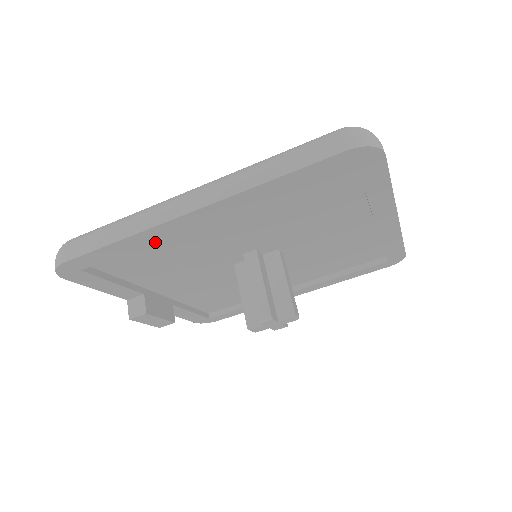
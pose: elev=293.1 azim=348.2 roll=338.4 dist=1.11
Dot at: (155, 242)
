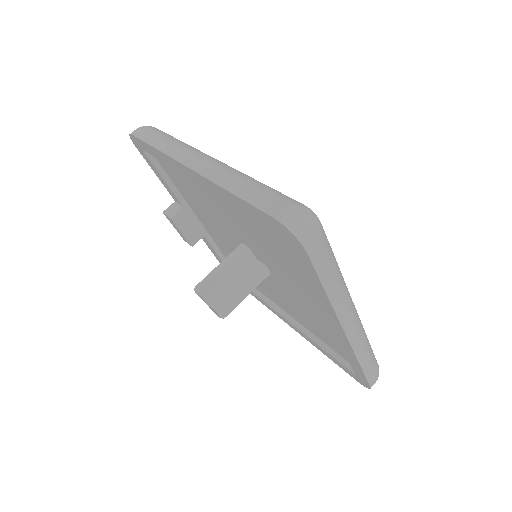
Dot at: occluded
